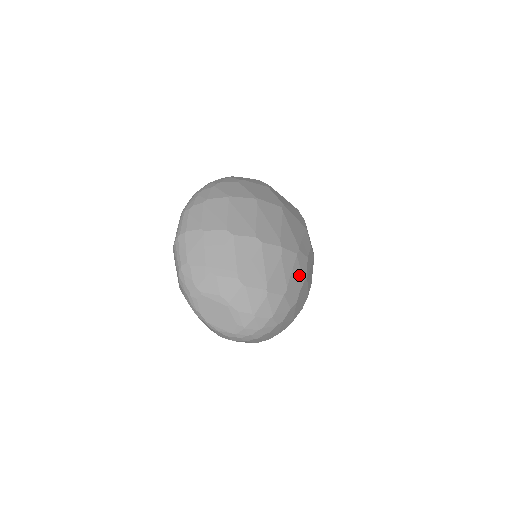
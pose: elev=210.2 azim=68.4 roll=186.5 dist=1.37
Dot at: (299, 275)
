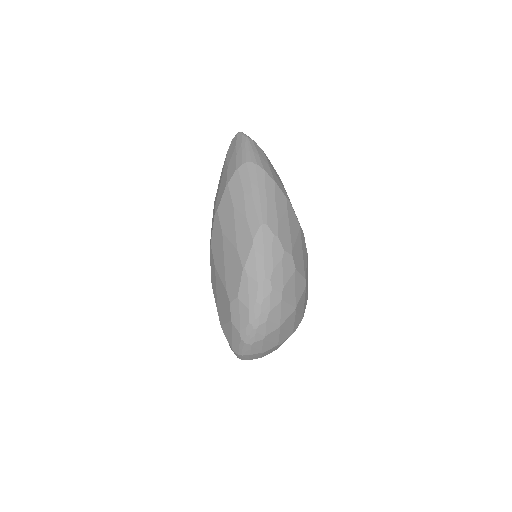
Dot at: occluded
